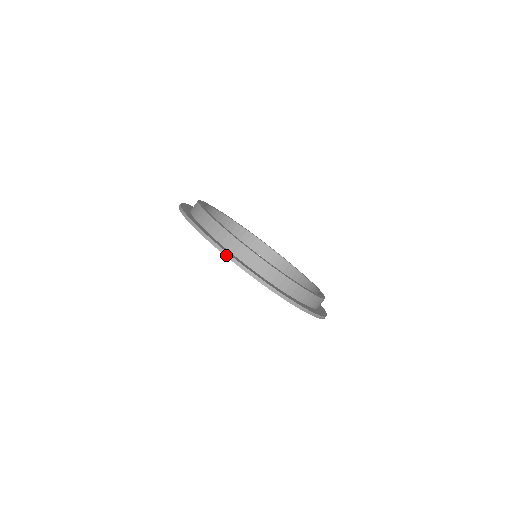
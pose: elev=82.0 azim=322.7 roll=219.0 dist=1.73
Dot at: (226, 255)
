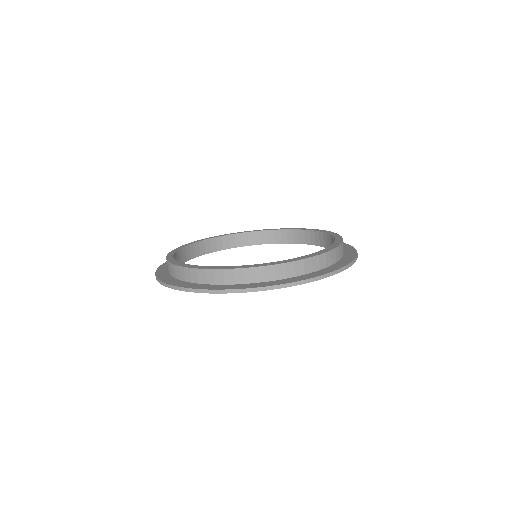
Dot at: (330, 275)
